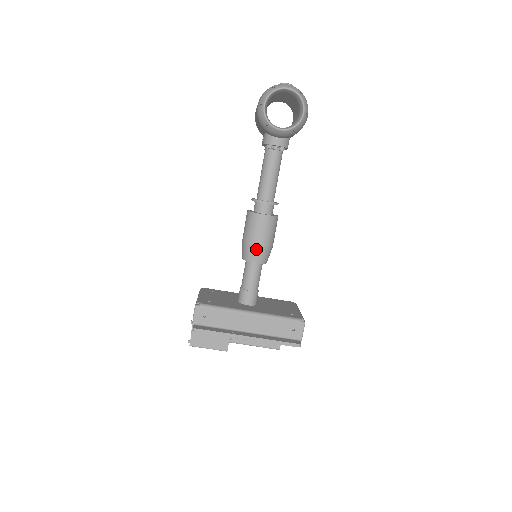
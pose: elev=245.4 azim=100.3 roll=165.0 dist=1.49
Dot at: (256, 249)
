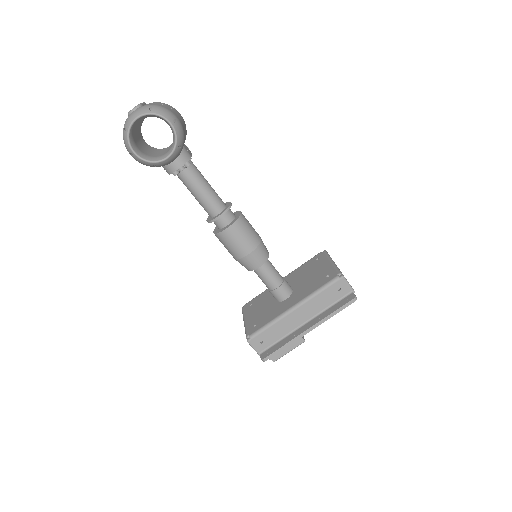
Dot at: (249, 257)
